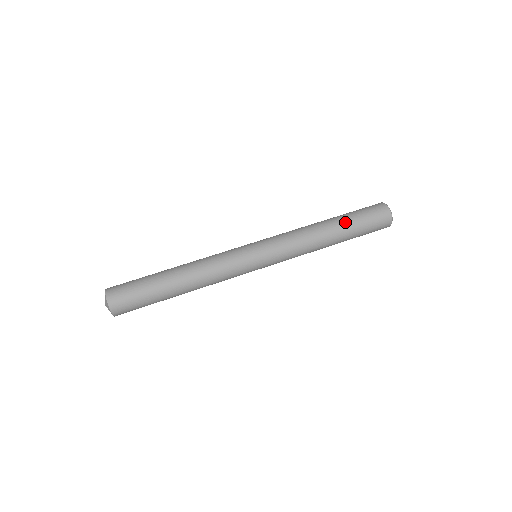
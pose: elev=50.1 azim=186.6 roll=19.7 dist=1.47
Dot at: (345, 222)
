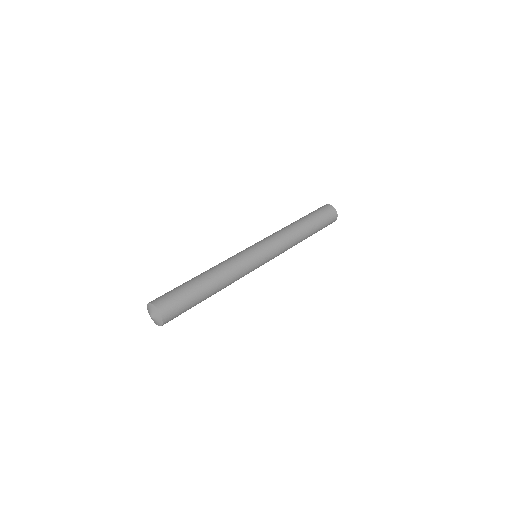
Dot at: (315, 229)
